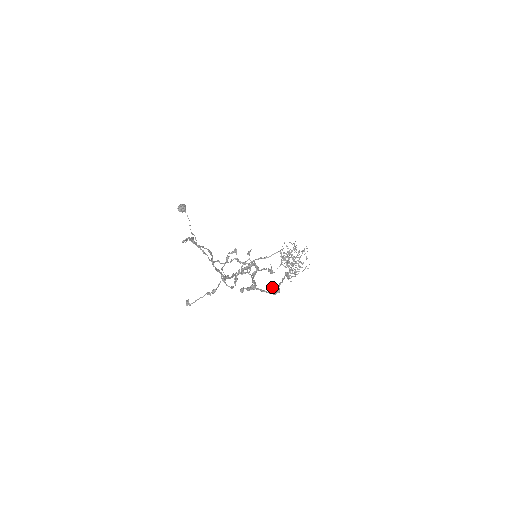
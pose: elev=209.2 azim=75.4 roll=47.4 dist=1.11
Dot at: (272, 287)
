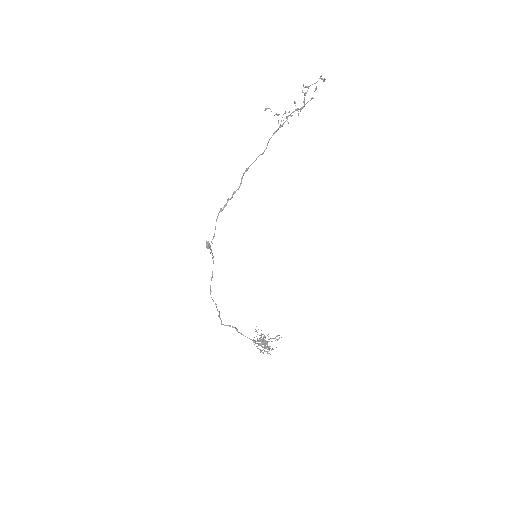
Dot at: (315, 90)
